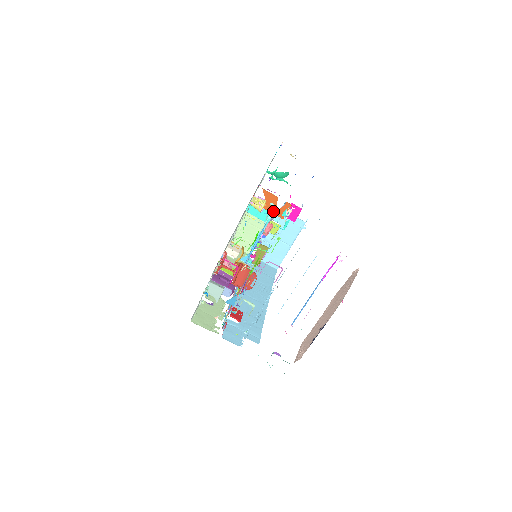
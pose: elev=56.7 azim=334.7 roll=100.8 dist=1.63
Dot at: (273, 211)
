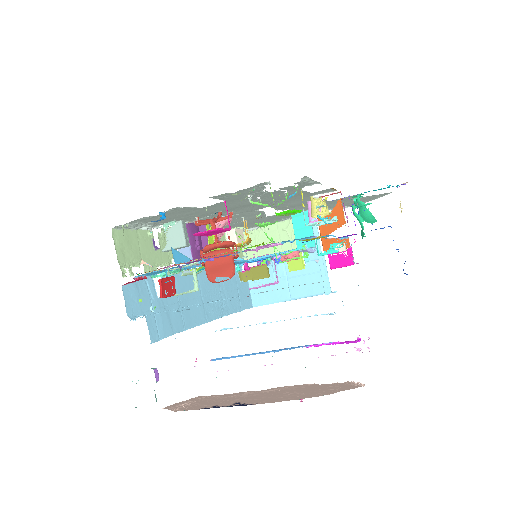
Dot at: (324, 233)
